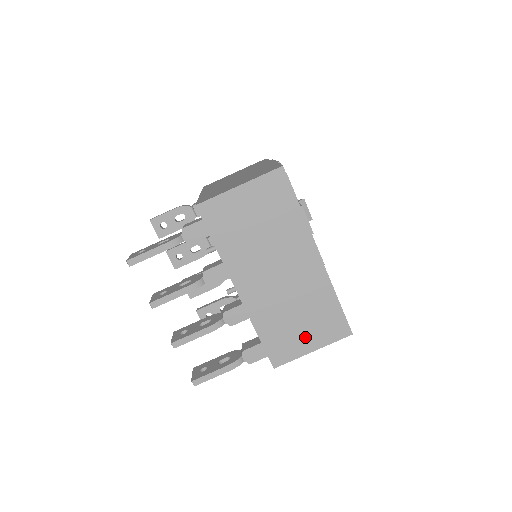
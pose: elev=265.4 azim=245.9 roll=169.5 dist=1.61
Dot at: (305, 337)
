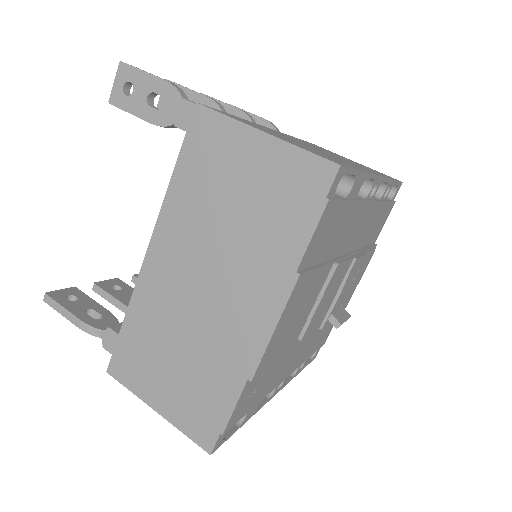
Dot at: occluded
